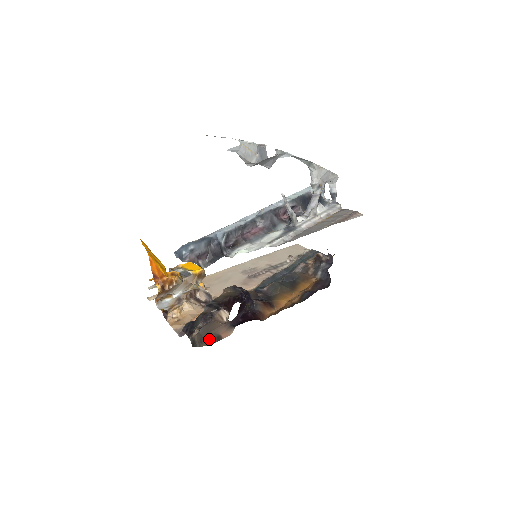
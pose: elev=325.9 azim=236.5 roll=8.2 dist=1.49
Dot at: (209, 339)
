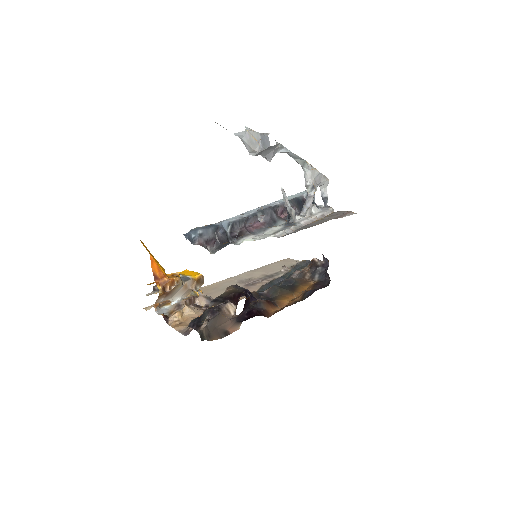
Dot at: (217, 334)
